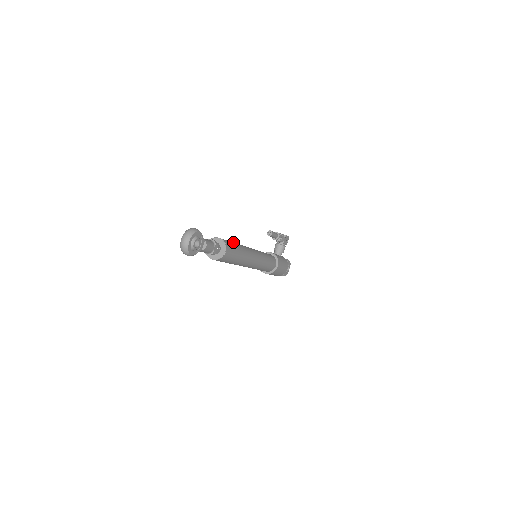
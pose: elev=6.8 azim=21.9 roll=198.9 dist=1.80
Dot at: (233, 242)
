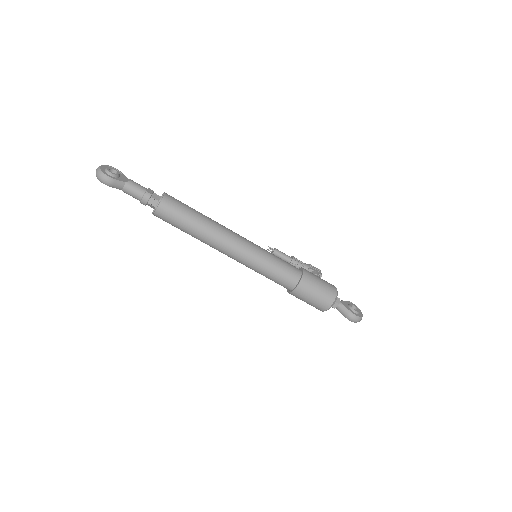
Dot at: occluded
